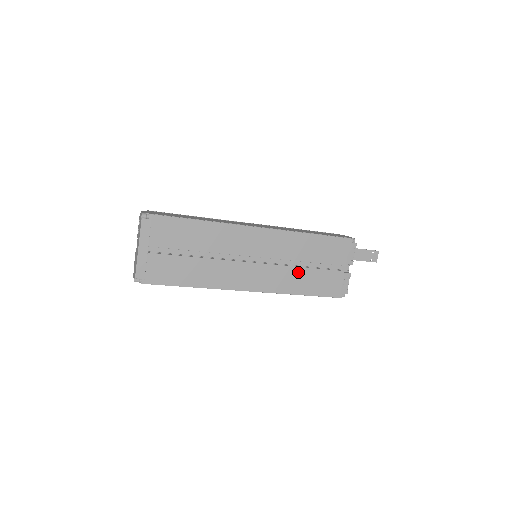
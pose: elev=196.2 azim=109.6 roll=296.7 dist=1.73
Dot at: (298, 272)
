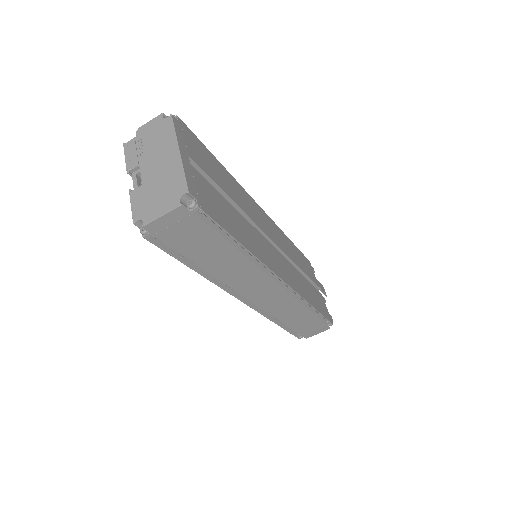
Dot at: (301, 278)
